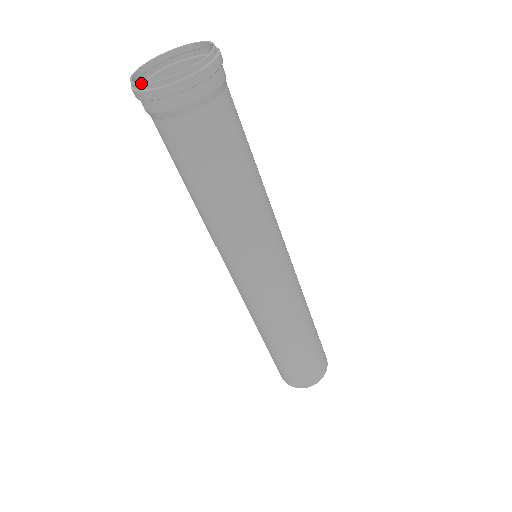
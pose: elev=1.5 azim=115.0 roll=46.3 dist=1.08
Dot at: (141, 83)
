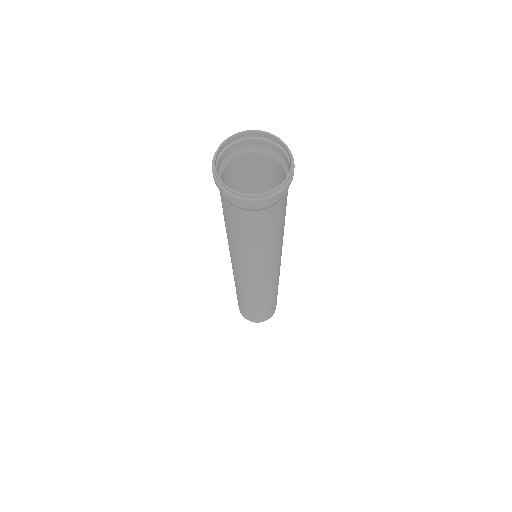
Dot at: (239, 192)
